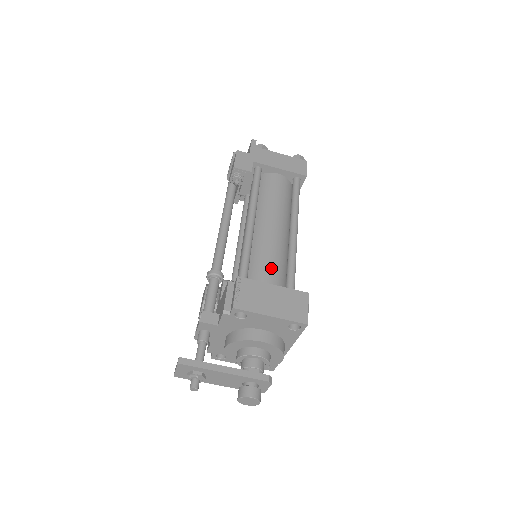
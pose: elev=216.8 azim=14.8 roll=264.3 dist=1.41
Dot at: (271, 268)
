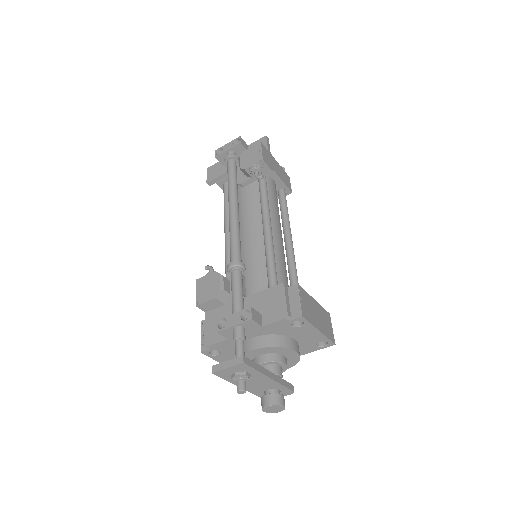
Dot at: (286, 277)
